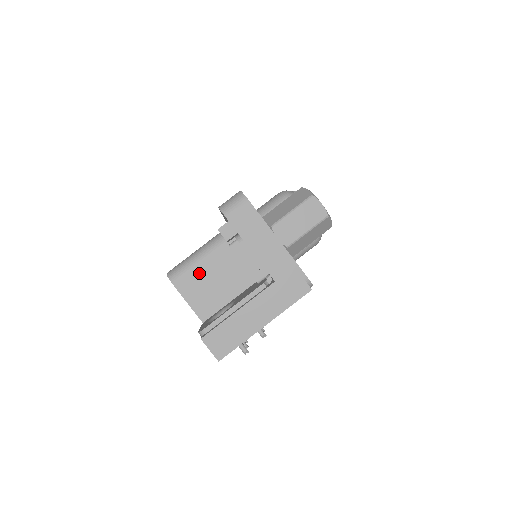
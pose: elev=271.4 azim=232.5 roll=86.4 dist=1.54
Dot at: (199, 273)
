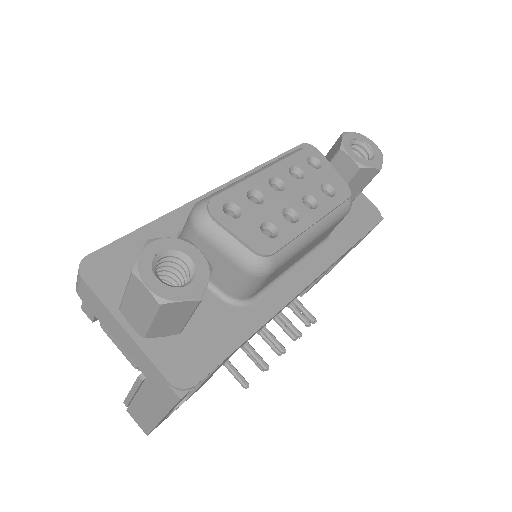
Dot at: occluded
